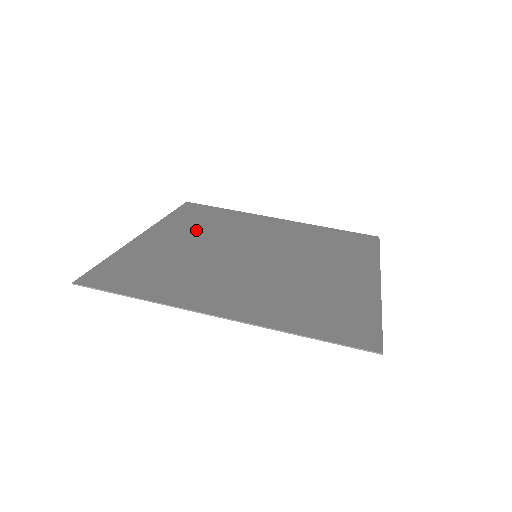
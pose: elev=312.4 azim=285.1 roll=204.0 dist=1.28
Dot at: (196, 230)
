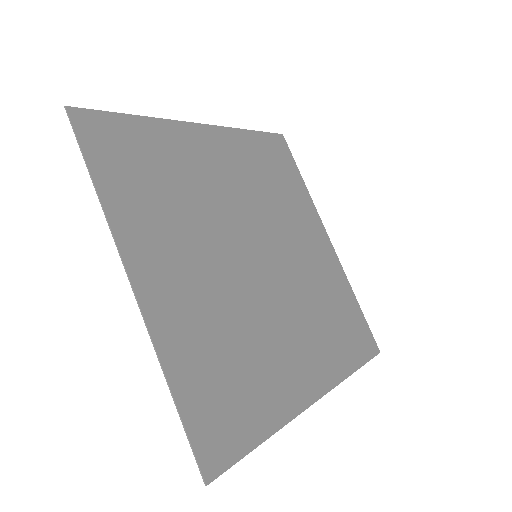
Dot at: (247, 172)
